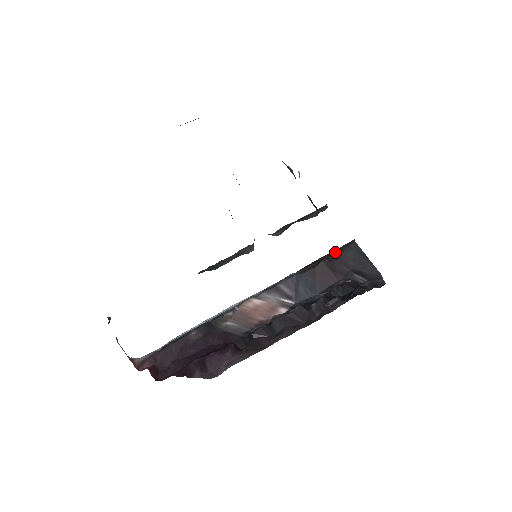
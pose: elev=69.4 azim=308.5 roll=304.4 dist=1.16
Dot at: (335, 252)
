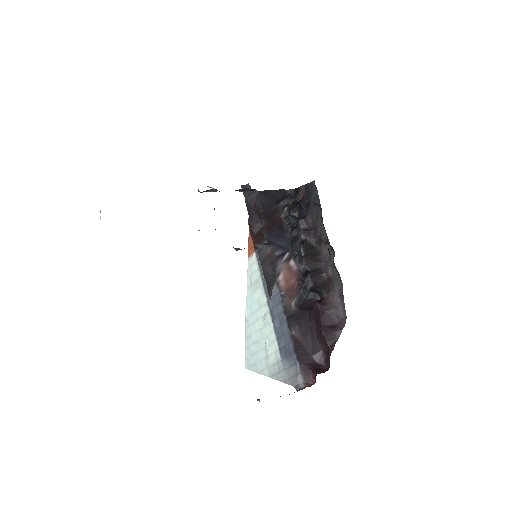
Dot at: occluded
